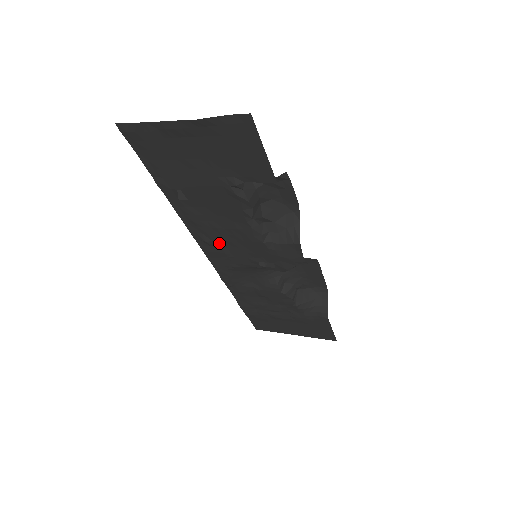
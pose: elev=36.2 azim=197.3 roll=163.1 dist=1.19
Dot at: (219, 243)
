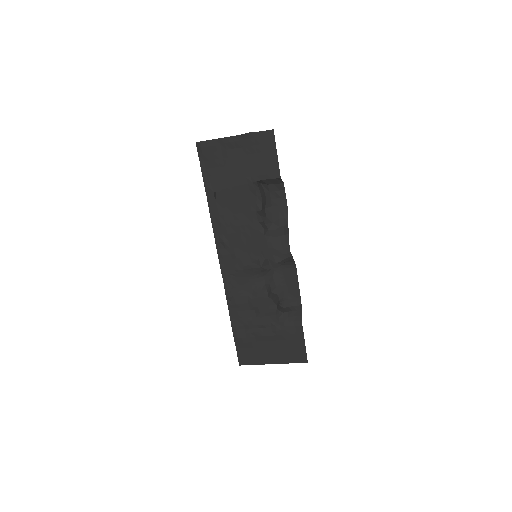
Dot at: (233, 243)
